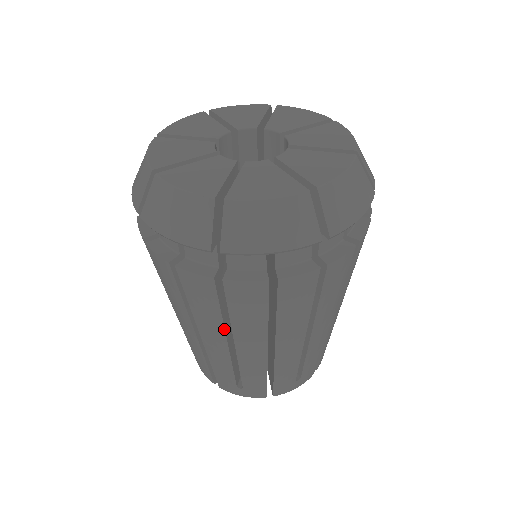
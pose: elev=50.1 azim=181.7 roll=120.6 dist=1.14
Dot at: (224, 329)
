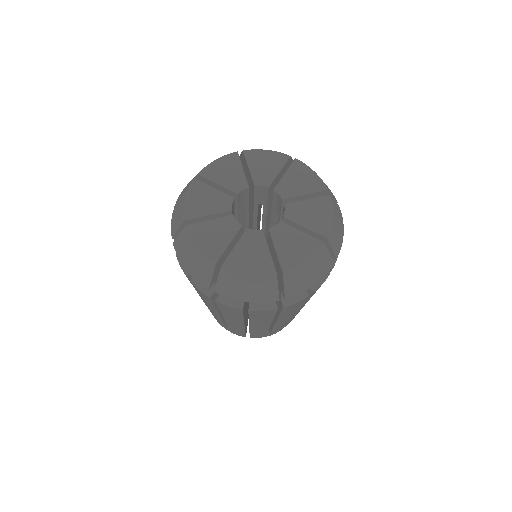
Dot at: occluded
